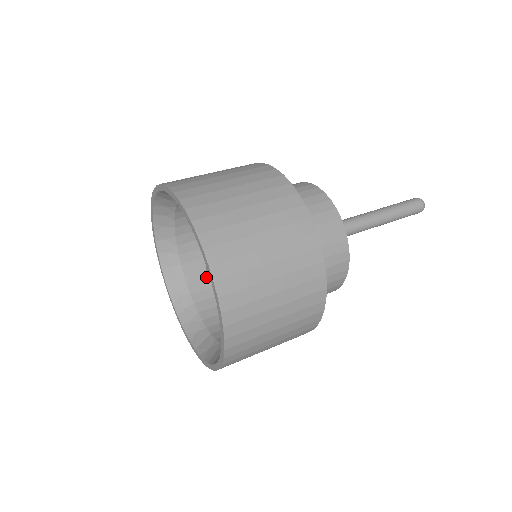
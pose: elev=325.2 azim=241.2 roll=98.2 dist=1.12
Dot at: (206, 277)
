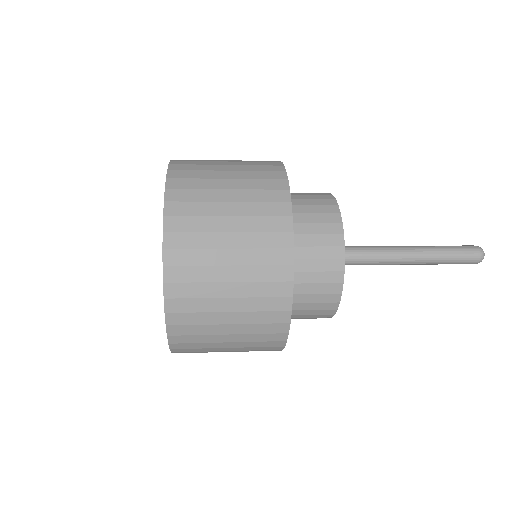
Dot at: occluded
